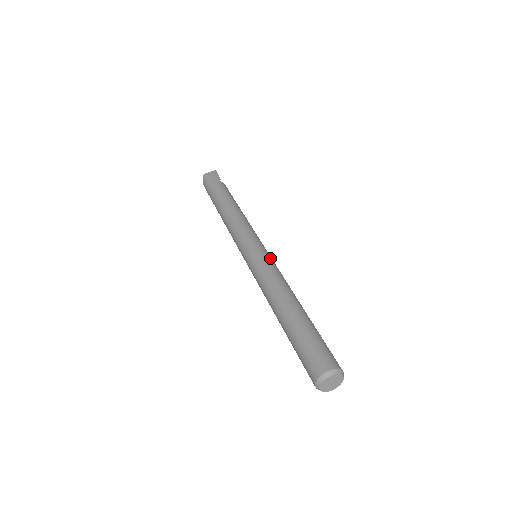
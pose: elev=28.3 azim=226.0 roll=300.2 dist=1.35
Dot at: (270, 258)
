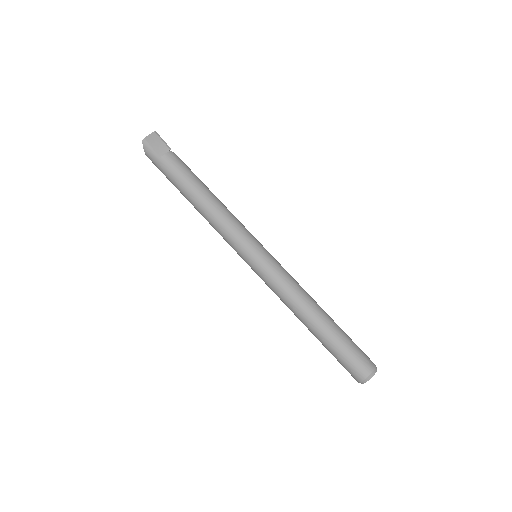
Dot at: (277, 261)
